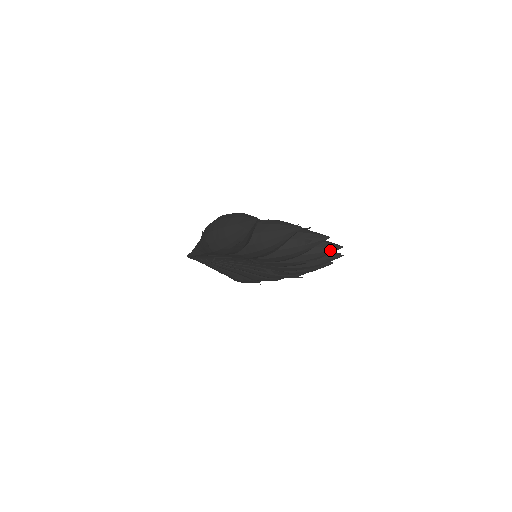
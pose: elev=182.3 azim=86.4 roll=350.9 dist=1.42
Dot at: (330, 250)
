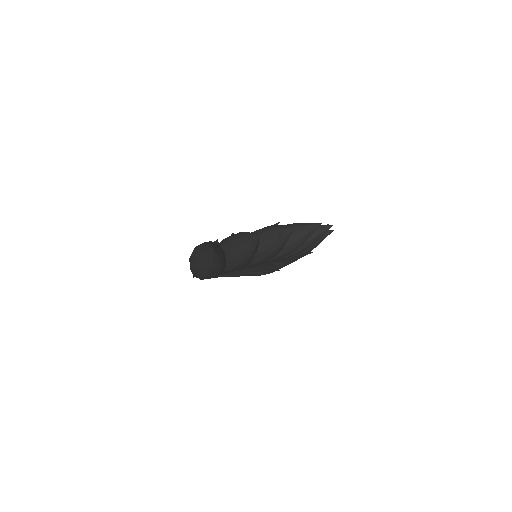
Dot at: (310, 231)
